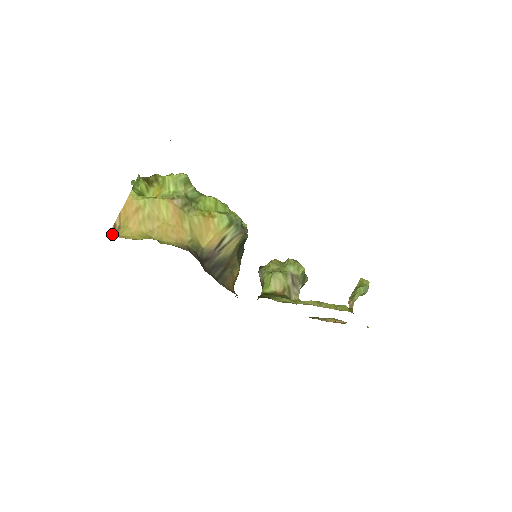
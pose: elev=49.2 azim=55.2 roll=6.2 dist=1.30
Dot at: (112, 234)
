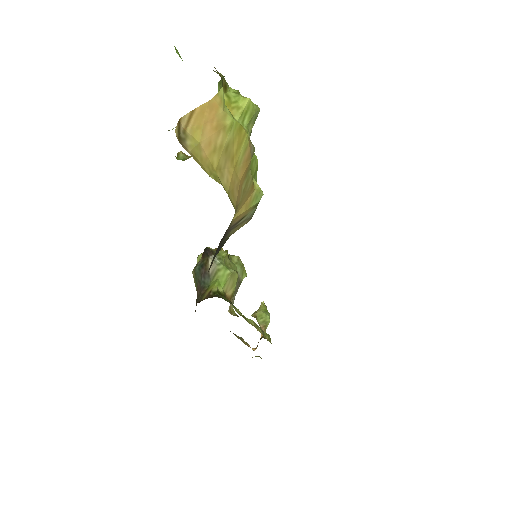
Dot at: (178, 139)
